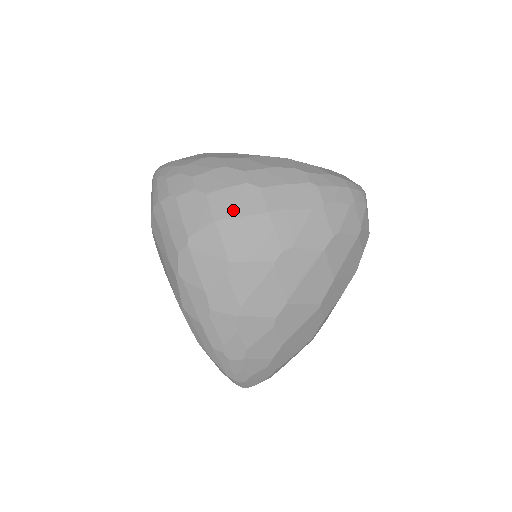
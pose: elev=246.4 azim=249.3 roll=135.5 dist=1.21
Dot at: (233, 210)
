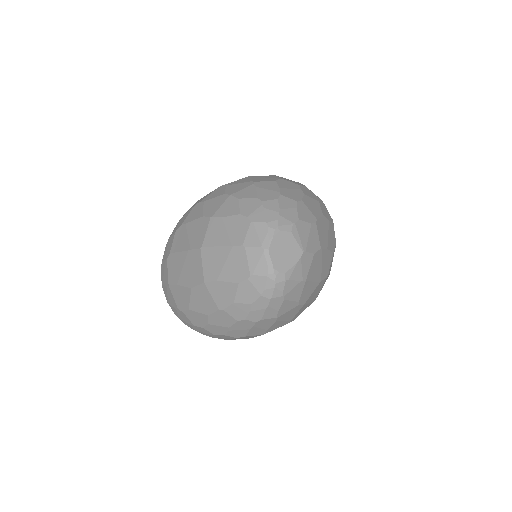
Dot at: occluded
